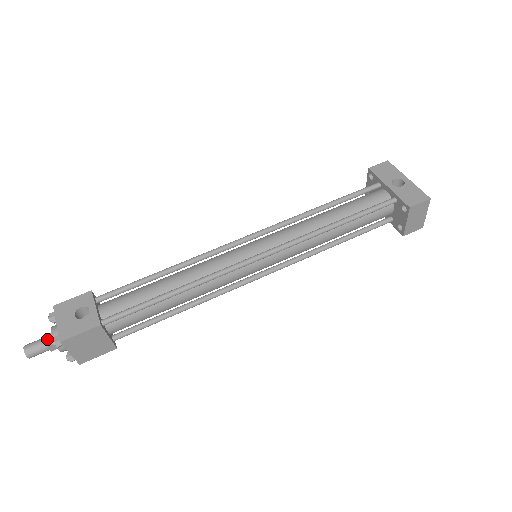
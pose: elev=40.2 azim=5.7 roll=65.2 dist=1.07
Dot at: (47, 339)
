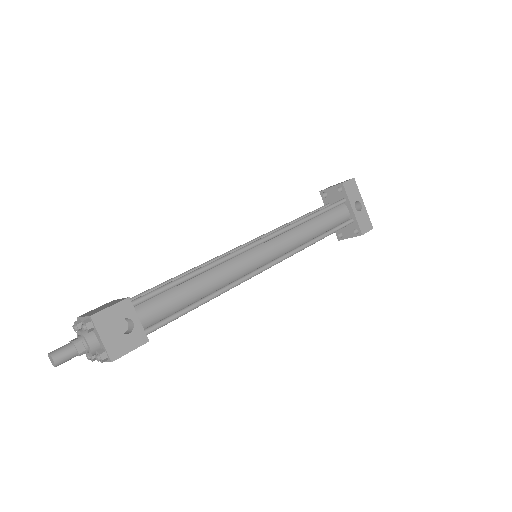
Dot at: (80, 349)
